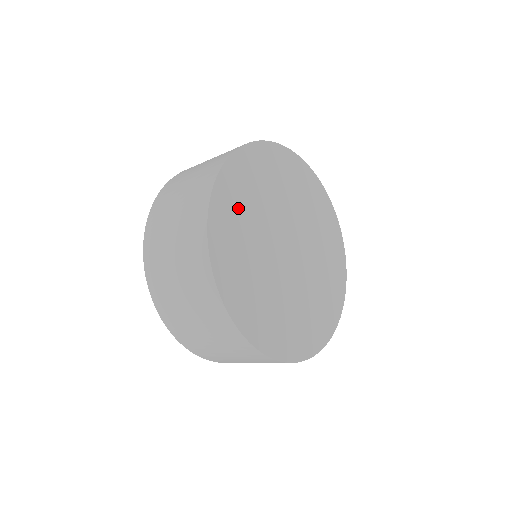
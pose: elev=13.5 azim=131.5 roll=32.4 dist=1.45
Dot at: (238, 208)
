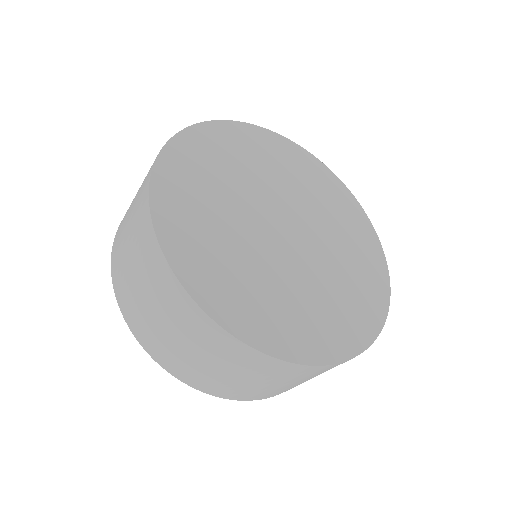
Dot at: (194, 192)
